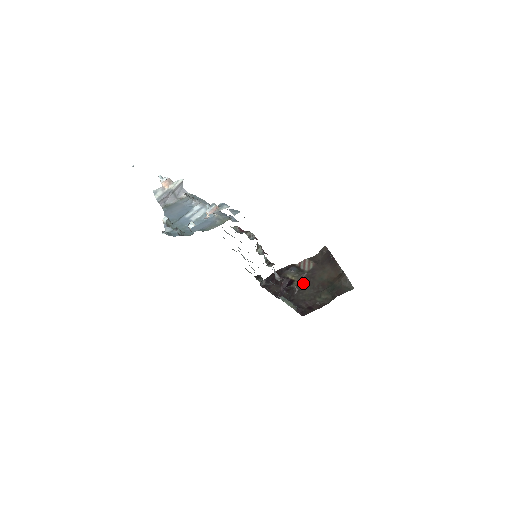
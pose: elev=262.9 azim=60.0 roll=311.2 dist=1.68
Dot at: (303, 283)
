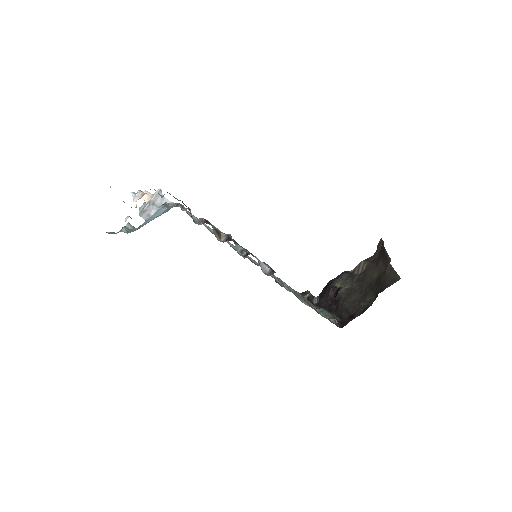
Dot at: (351, 289)
